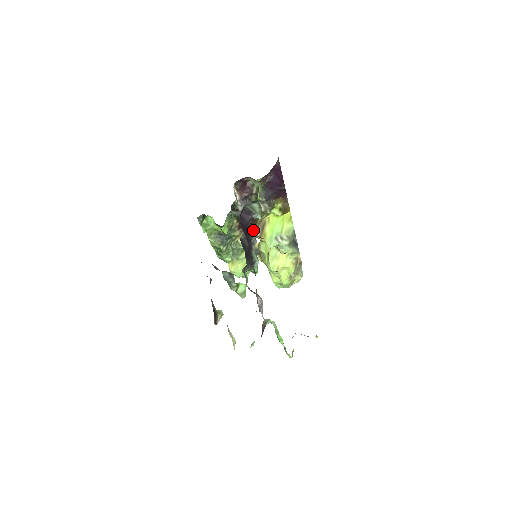
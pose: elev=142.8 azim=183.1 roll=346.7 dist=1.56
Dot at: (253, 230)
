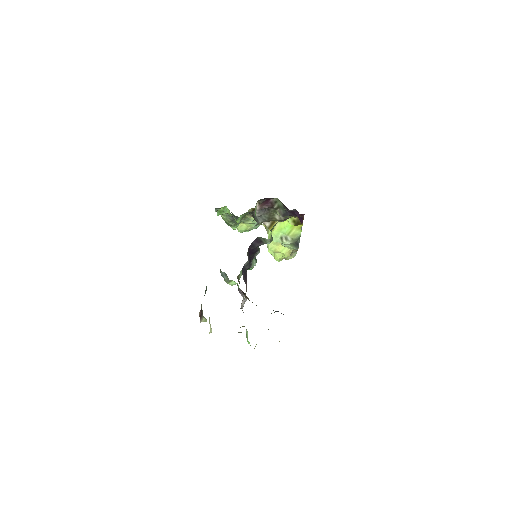
Dot at: (259, 249)
